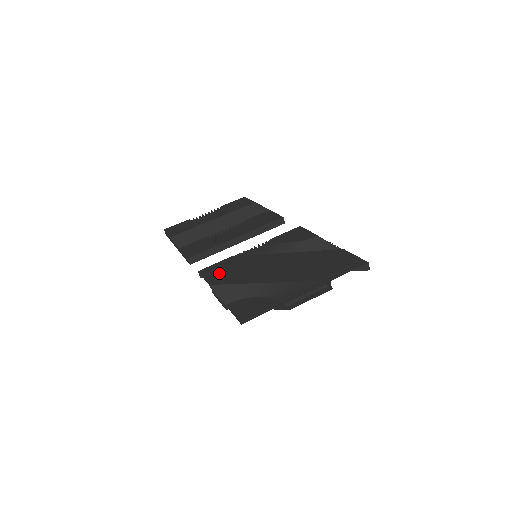
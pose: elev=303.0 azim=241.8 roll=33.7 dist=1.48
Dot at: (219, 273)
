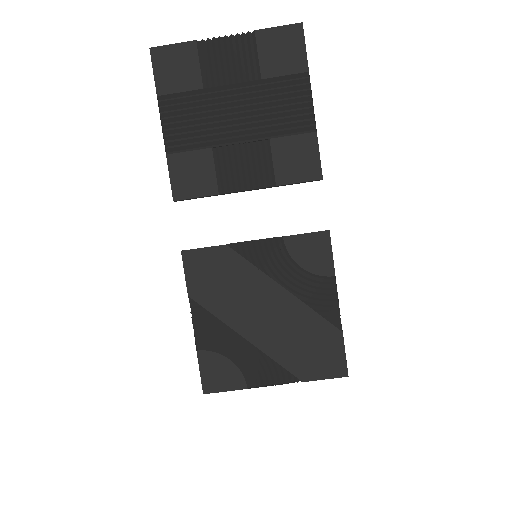
Dot at: (204, 278)
